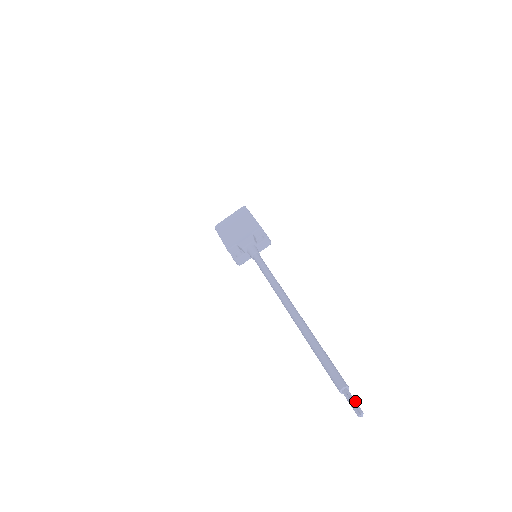
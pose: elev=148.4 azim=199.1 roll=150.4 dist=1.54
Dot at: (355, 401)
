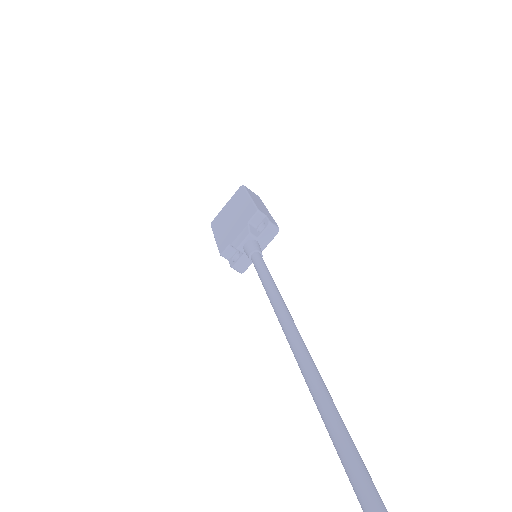
Dot at: out of frame
